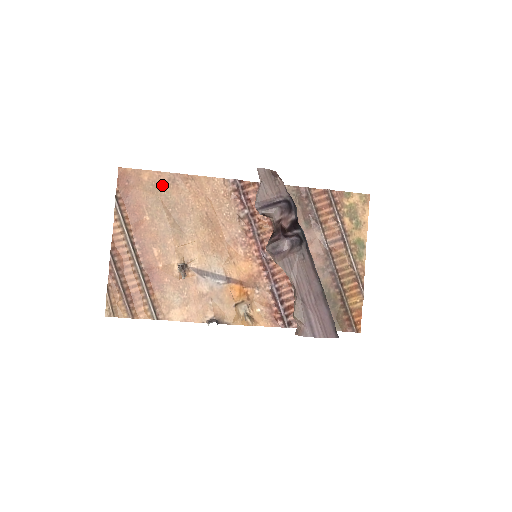
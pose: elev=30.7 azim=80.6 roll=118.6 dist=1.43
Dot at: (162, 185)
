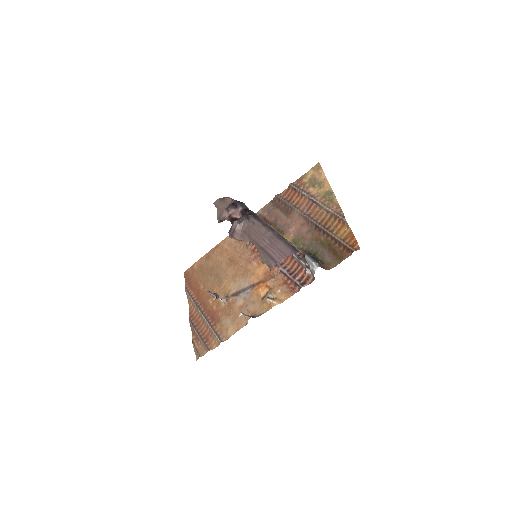
Dot at: (204, 264)
